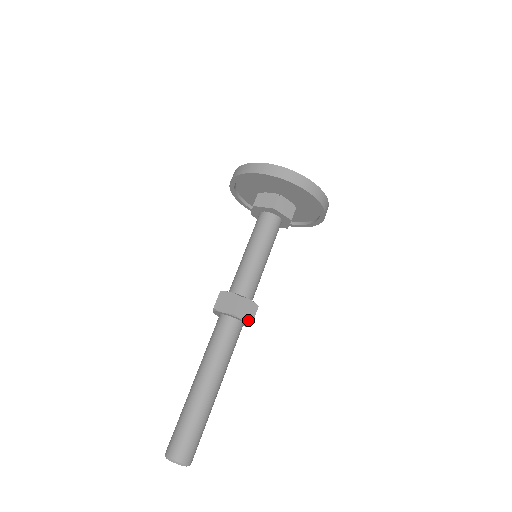
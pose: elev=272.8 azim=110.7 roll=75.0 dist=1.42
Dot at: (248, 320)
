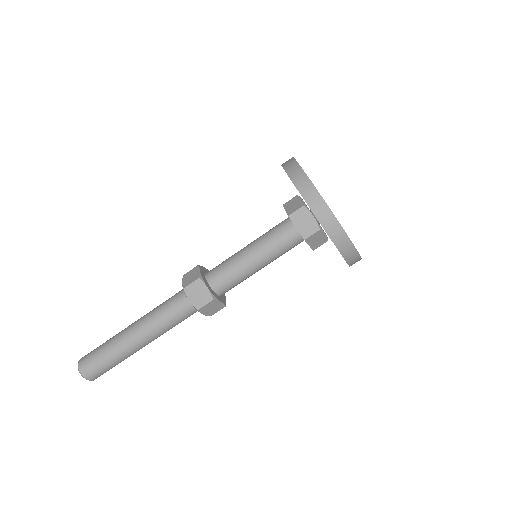
Dot at: (195, 304)
